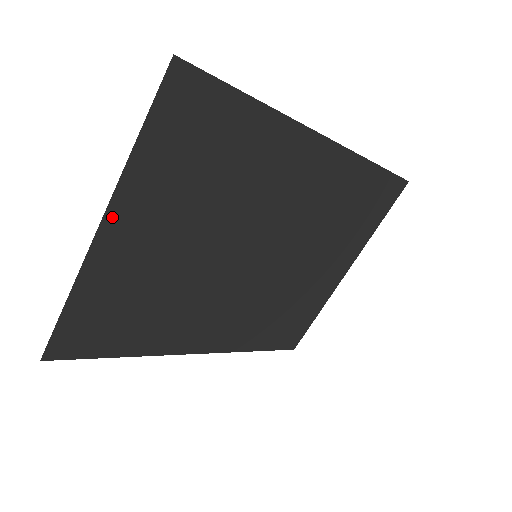
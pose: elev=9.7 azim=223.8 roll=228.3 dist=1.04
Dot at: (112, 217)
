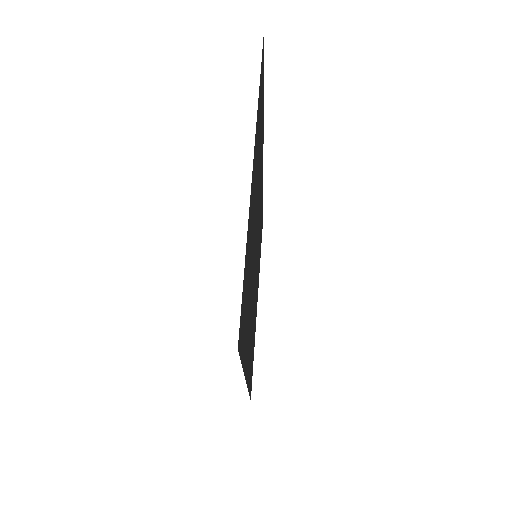
Dot at: (254, 156)
